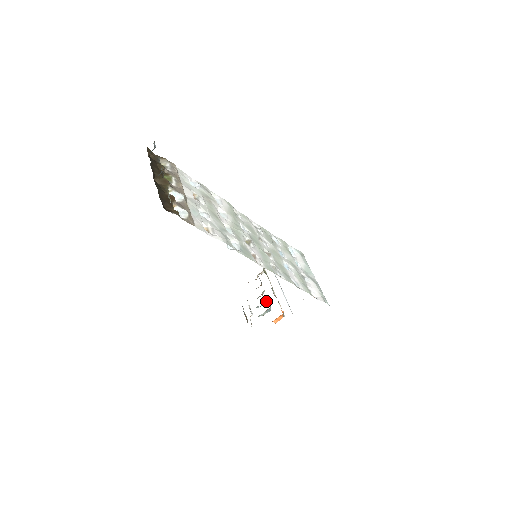
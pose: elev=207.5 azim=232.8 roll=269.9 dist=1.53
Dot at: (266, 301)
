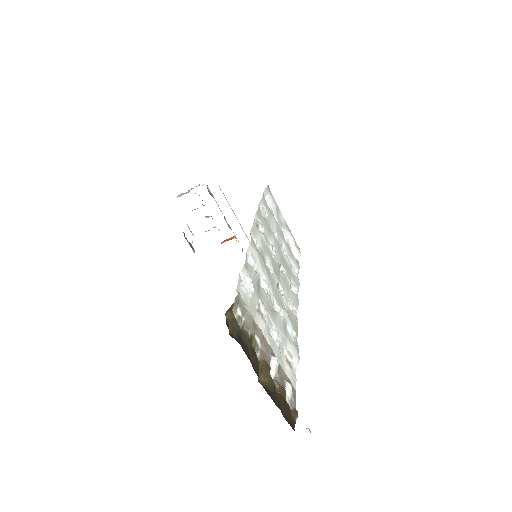
Dot at: occluded
